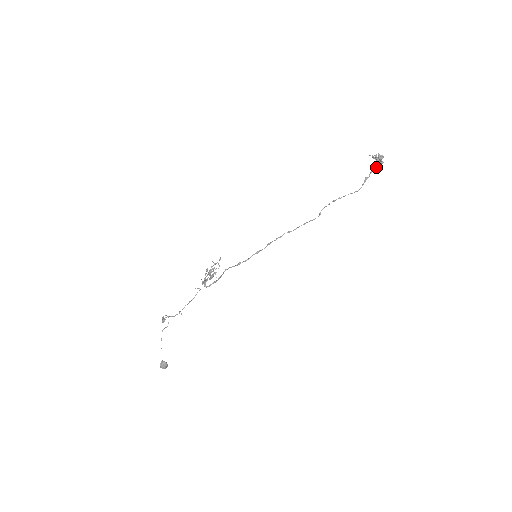
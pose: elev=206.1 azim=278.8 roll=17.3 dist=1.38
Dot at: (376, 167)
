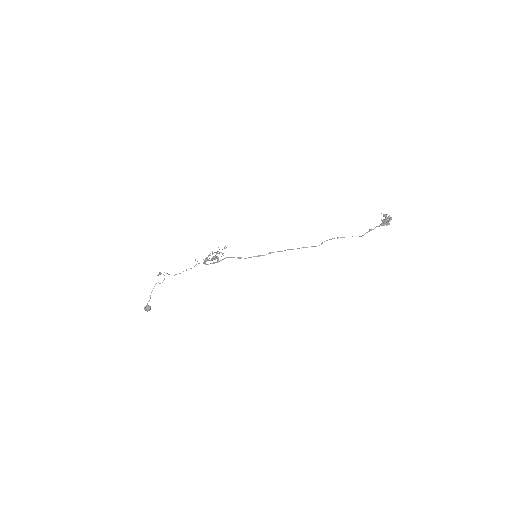
Dot at: (382, 225)
